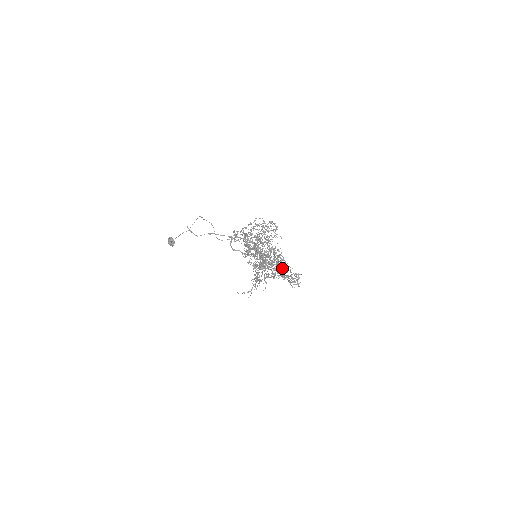
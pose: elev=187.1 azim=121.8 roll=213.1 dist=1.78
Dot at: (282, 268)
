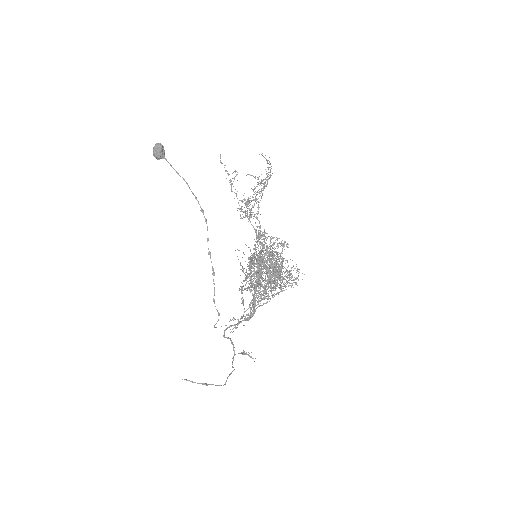
Dot at: occluded
